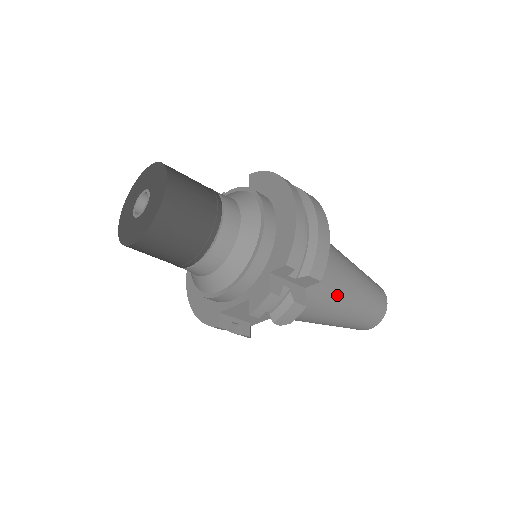
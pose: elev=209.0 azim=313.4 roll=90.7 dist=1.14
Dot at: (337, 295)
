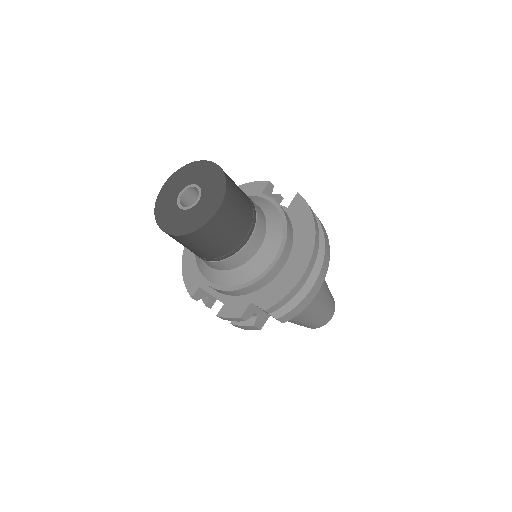
Dot at: occluded
